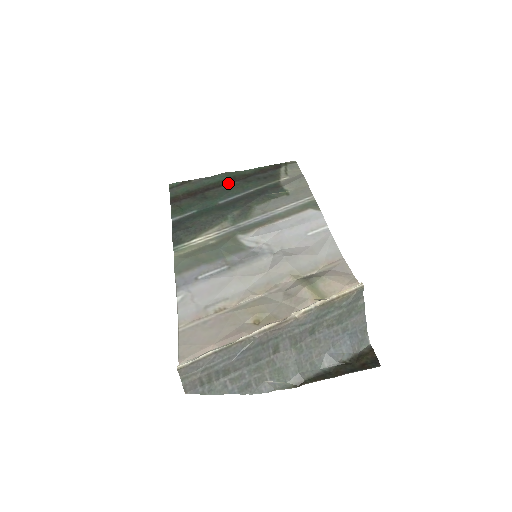
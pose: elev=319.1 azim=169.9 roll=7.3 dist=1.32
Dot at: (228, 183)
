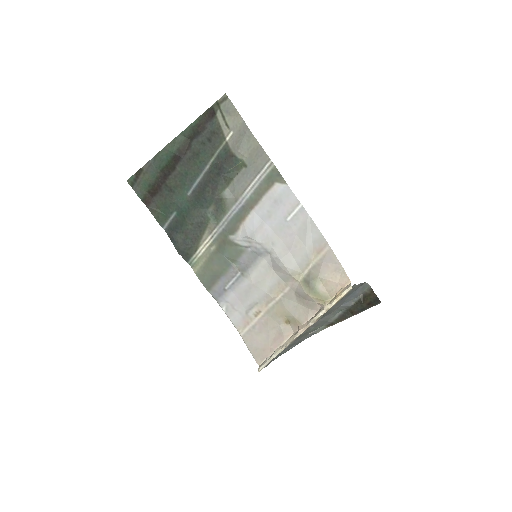
Dot at: (178, 162)
